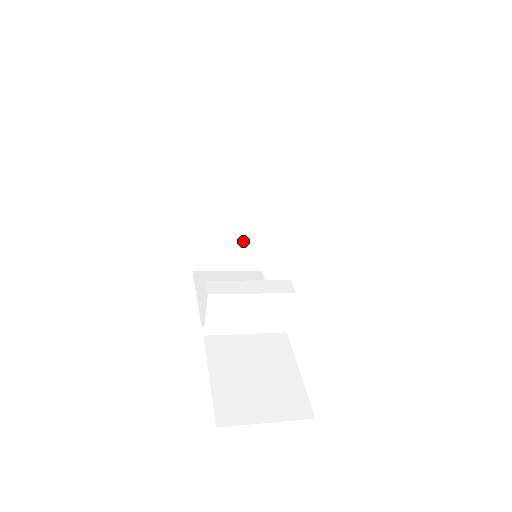
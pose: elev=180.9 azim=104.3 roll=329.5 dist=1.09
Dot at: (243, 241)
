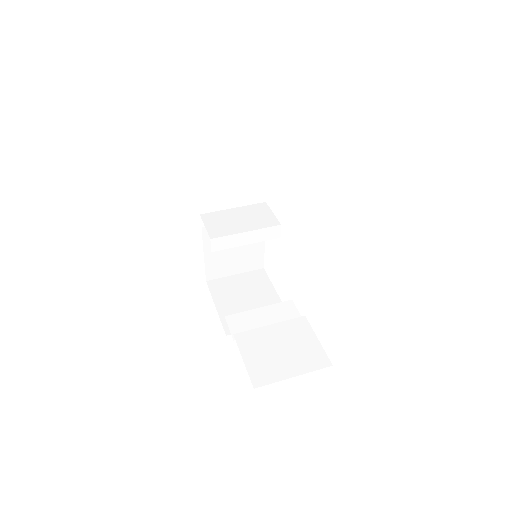
Dot at: occluded
